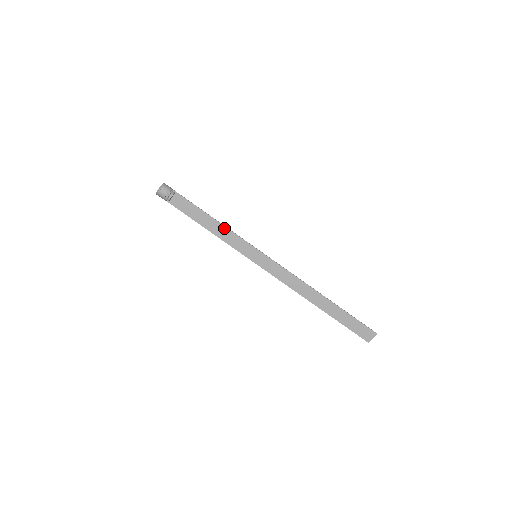
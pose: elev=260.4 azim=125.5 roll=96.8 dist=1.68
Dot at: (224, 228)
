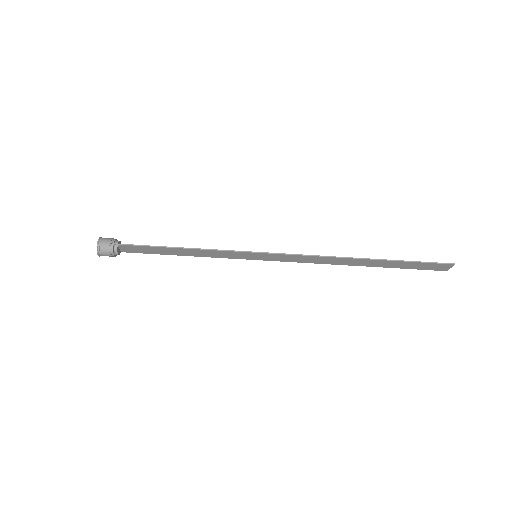
Dot at: (199, 250)
